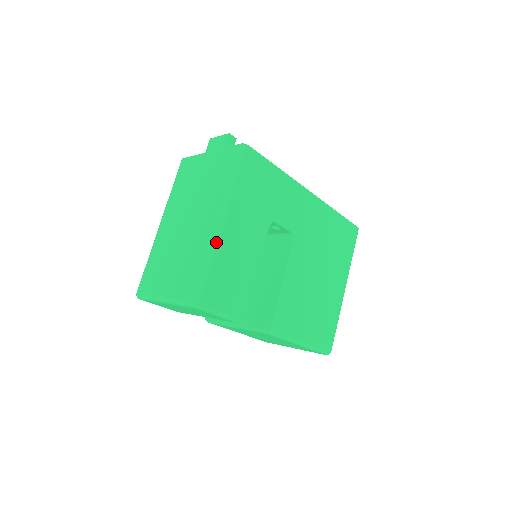
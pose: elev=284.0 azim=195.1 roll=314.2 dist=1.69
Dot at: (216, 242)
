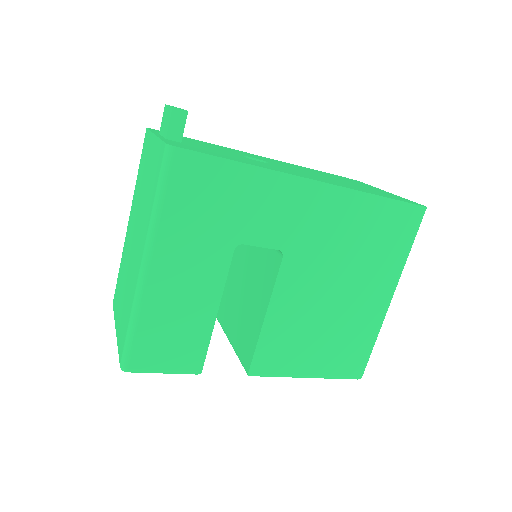
Dot at: (139, 295)
